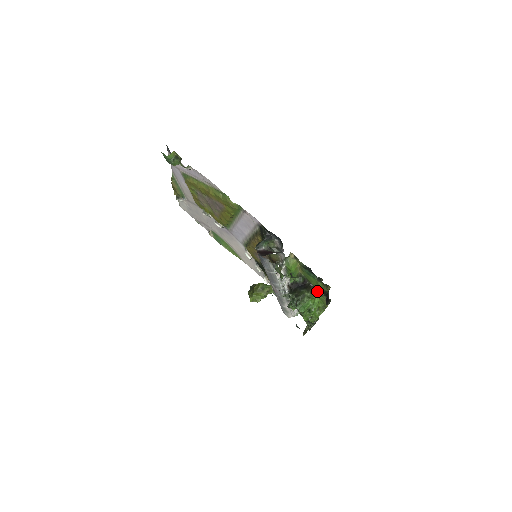
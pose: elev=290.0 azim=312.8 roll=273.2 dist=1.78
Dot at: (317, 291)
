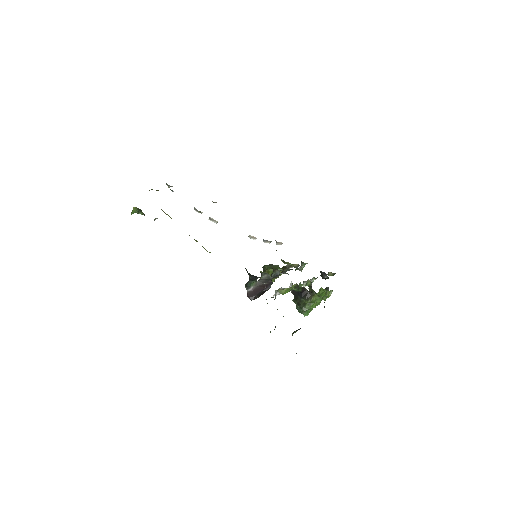
Dot at: (317, 296)
